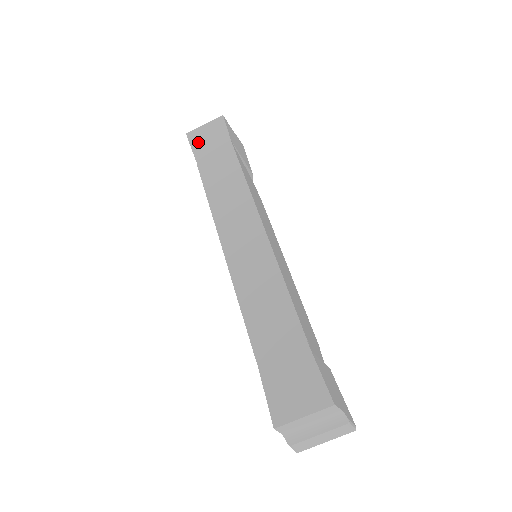
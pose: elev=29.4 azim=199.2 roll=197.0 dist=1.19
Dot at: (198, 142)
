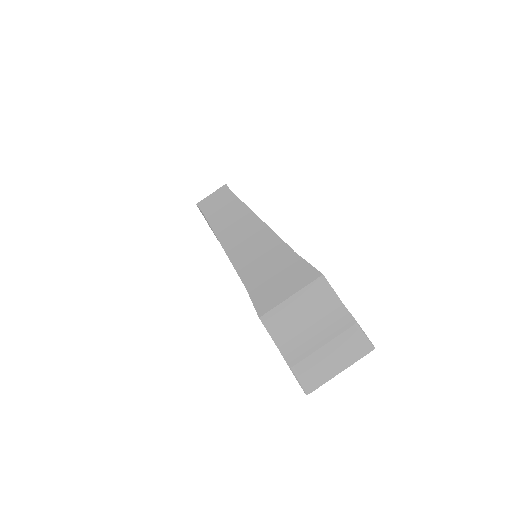
Dot at: (205, 203)
